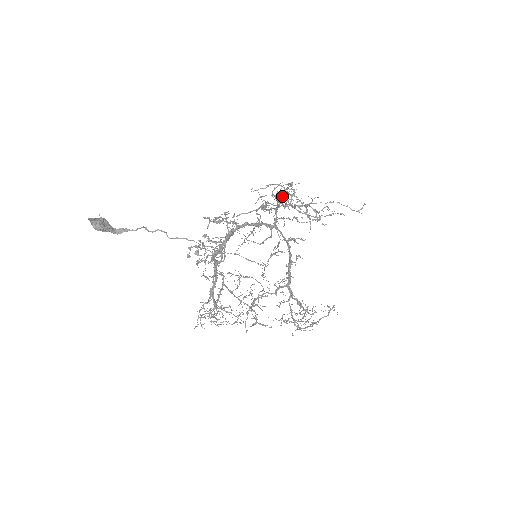
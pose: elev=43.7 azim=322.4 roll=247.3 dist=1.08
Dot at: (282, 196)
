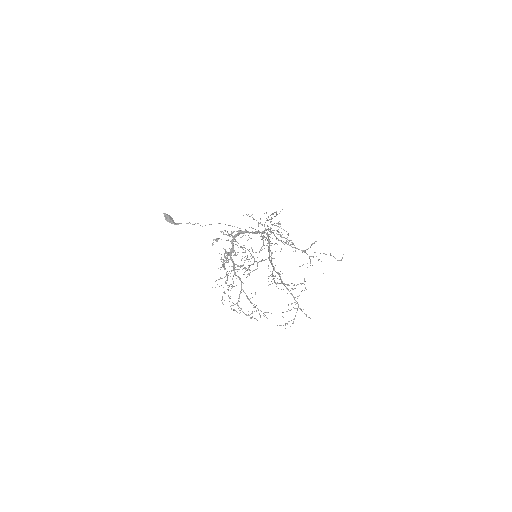
Dot at: (272, 225)
